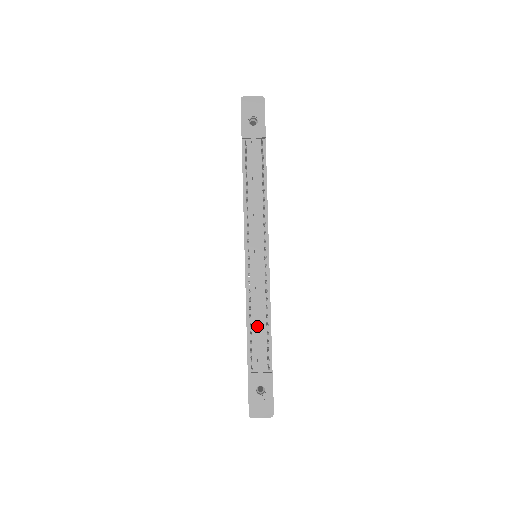
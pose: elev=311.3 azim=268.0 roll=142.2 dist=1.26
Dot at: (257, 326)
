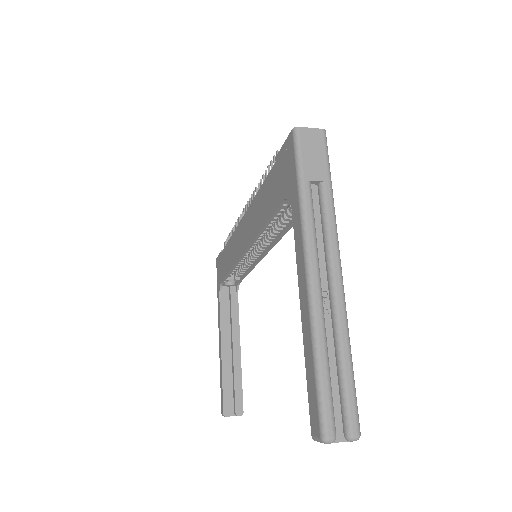
Dot at: occluded
